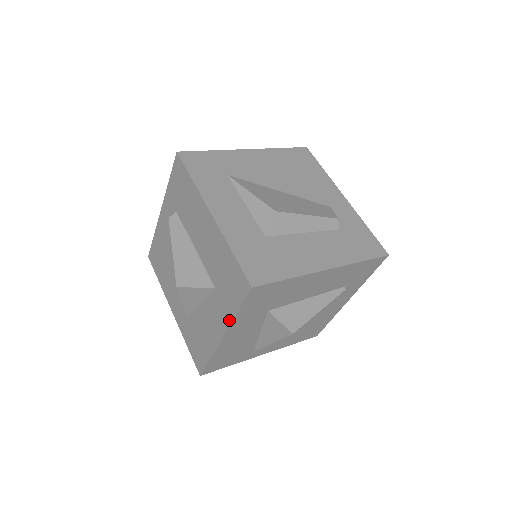
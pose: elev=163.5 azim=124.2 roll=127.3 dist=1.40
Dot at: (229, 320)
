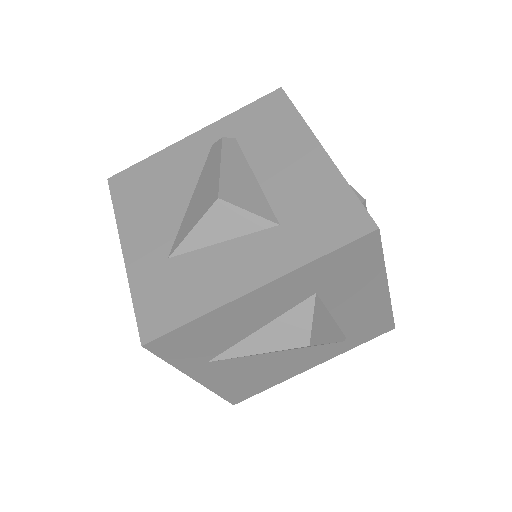
Dot at: (294, 264)
